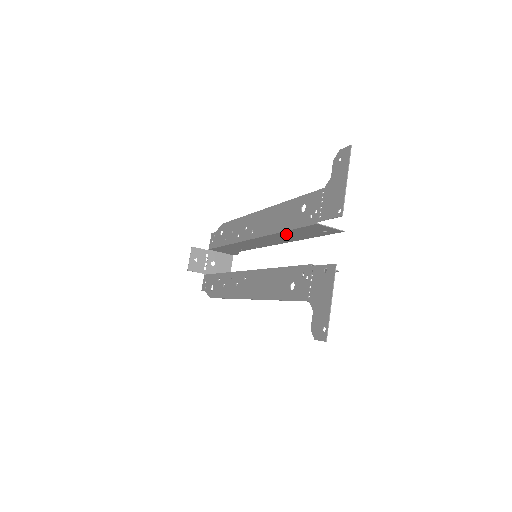
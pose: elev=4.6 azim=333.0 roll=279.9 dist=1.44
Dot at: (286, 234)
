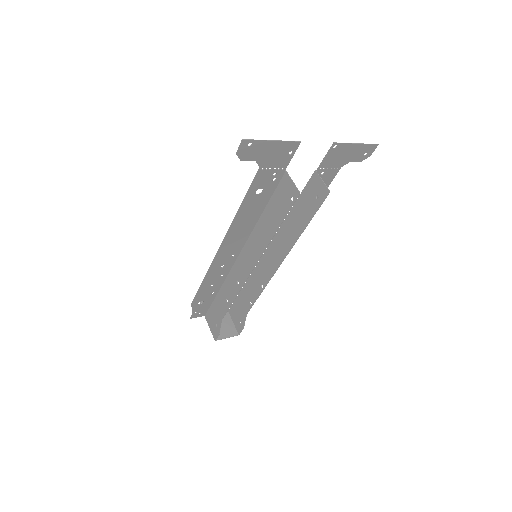
Dot at: (291, 220)
